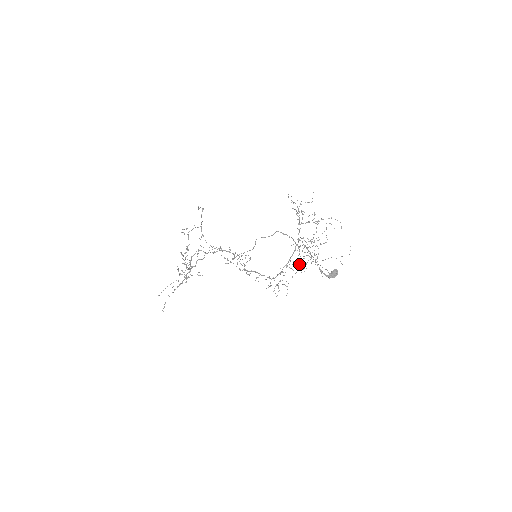
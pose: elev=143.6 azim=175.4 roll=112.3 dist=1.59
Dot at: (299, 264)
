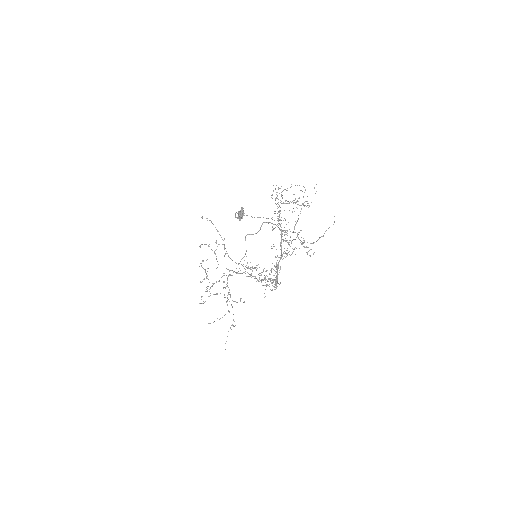
Dot at: (288, 252)
